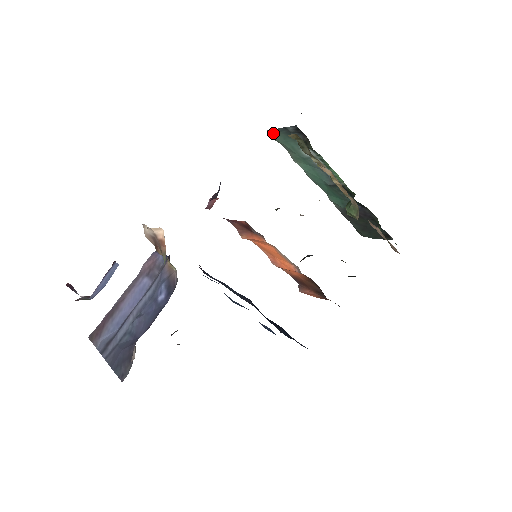
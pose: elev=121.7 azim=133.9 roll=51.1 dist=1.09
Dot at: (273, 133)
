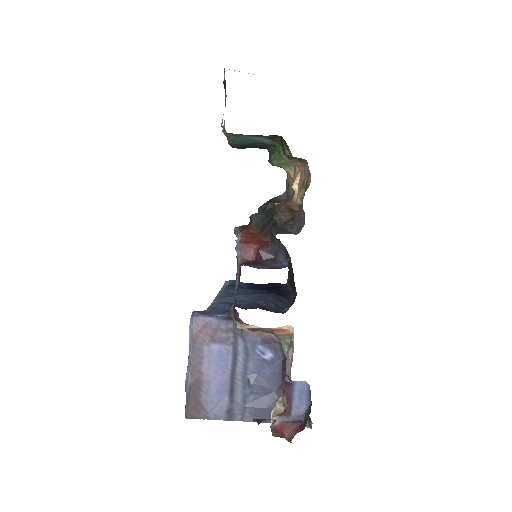
Dot at: (235, 134)
